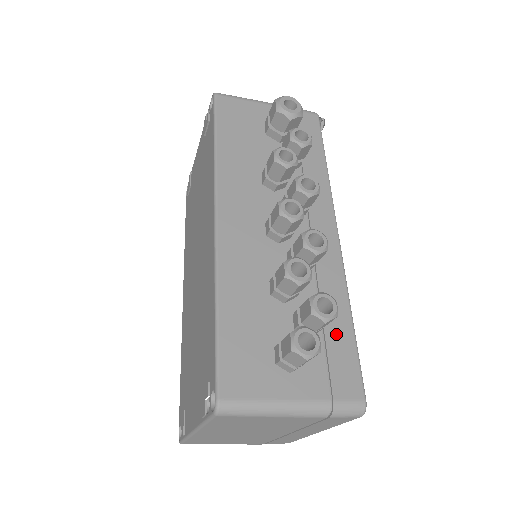
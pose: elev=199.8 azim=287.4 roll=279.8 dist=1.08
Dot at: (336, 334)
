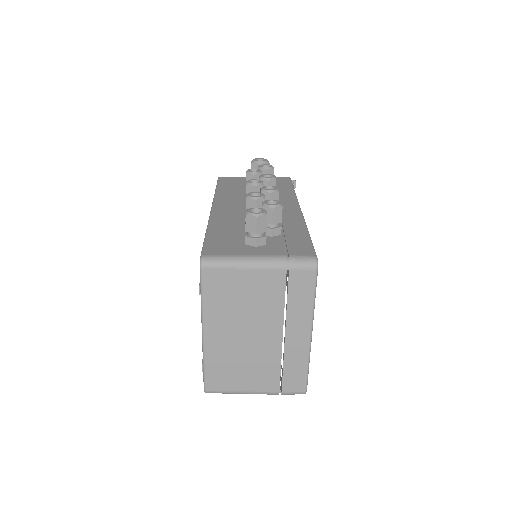
Dot at: (294, 236)
